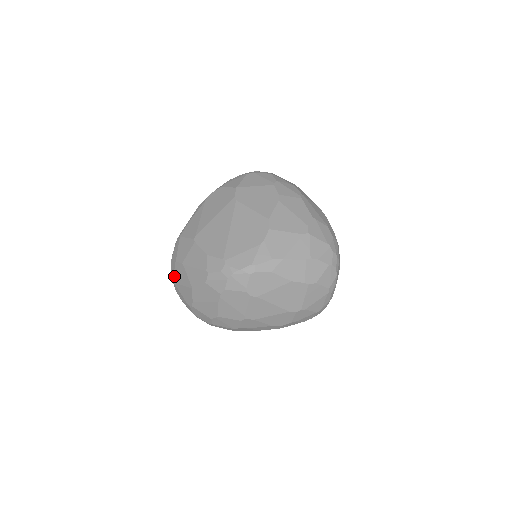
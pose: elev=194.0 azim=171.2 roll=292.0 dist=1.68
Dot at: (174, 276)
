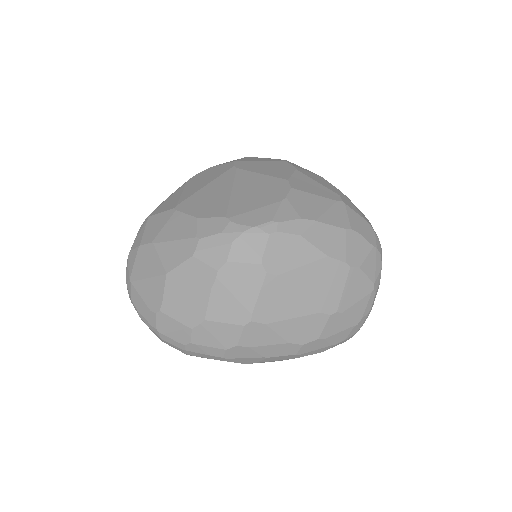
Dot at: (133, 270)
